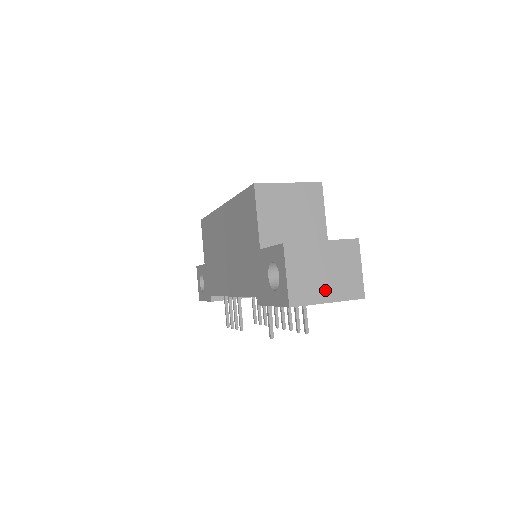
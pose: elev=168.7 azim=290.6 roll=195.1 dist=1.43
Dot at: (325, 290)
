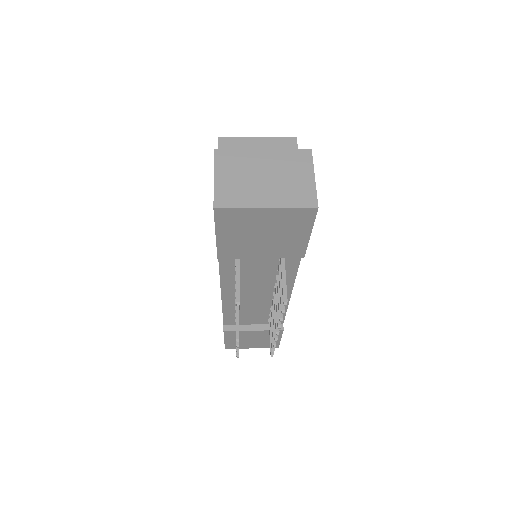
Dot at: (263, 195)
